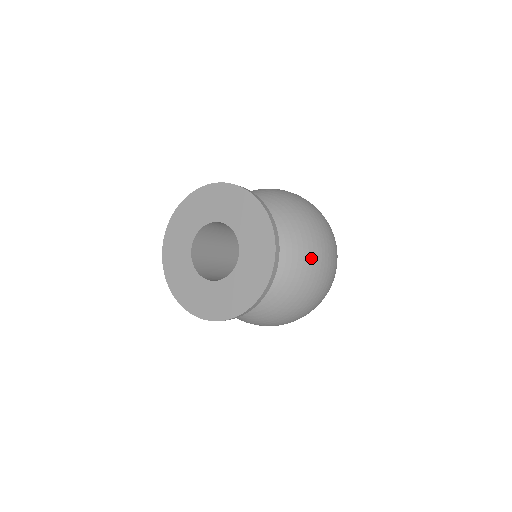
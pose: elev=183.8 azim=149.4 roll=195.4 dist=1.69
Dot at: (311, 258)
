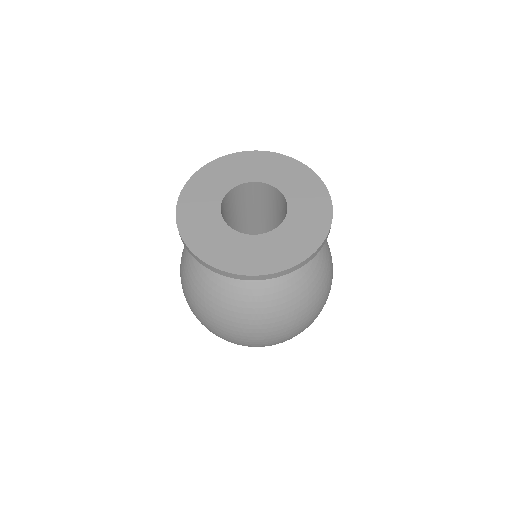
Dot at: (315, 290)
